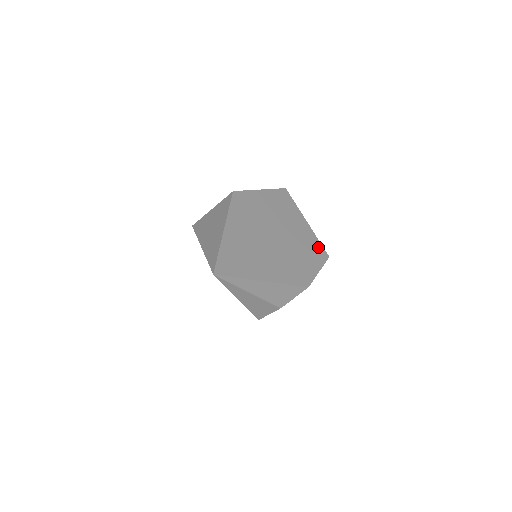
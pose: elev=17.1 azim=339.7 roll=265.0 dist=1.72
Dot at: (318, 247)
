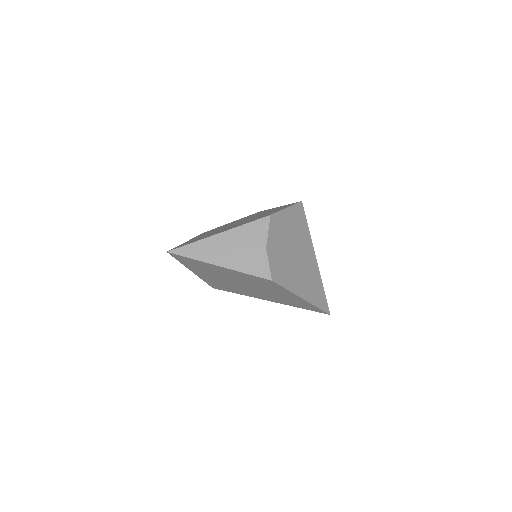
Dot at: occluded
